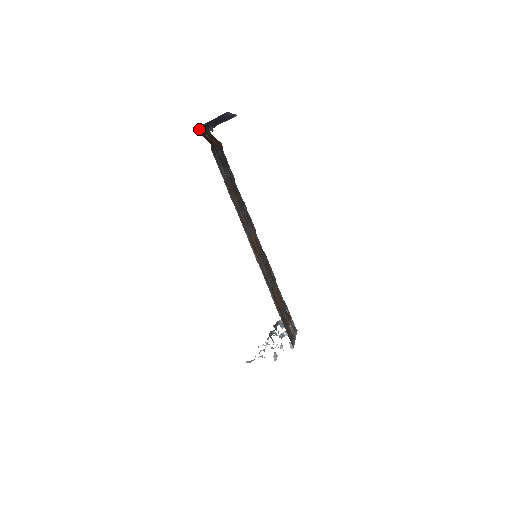
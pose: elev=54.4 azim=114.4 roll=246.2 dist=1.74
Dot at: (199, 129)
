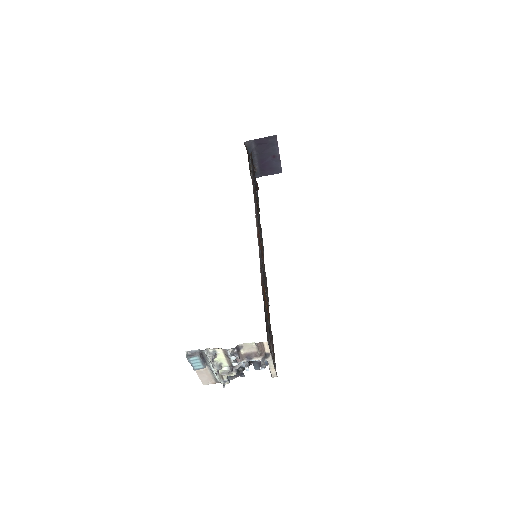
Dot at: (246, 145)
